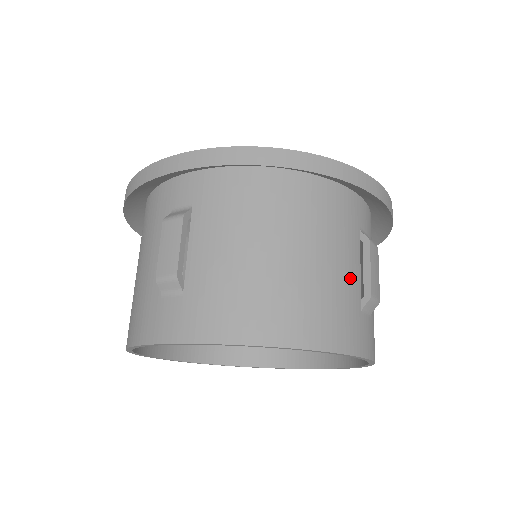
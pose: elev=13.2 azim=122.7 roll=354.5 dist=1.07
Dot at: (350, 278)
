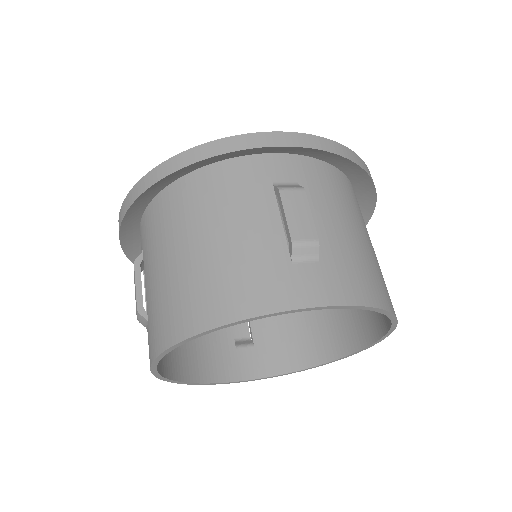
Dot at: occluded
